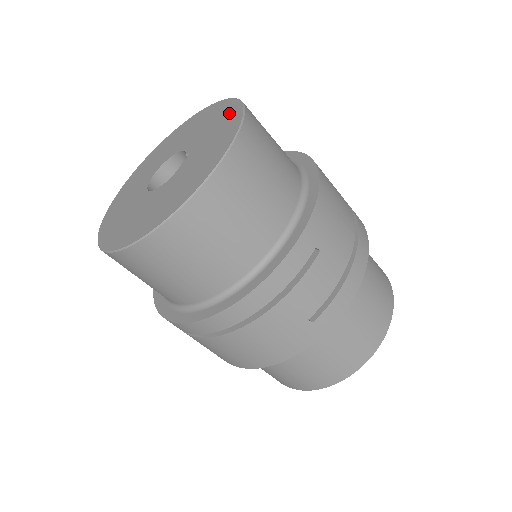
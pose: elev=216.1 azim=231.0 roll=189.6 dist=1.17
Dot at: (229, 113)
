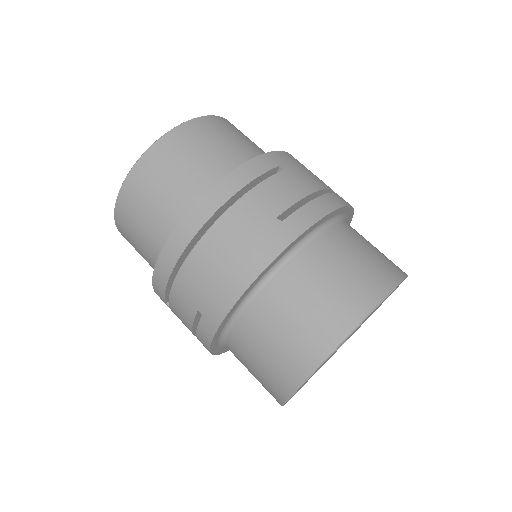
Dot at: occluded
